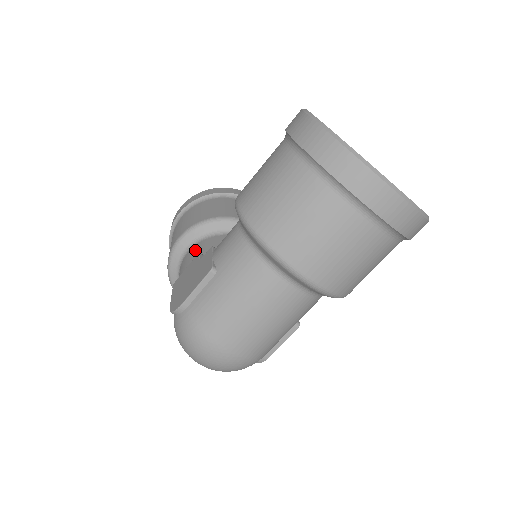
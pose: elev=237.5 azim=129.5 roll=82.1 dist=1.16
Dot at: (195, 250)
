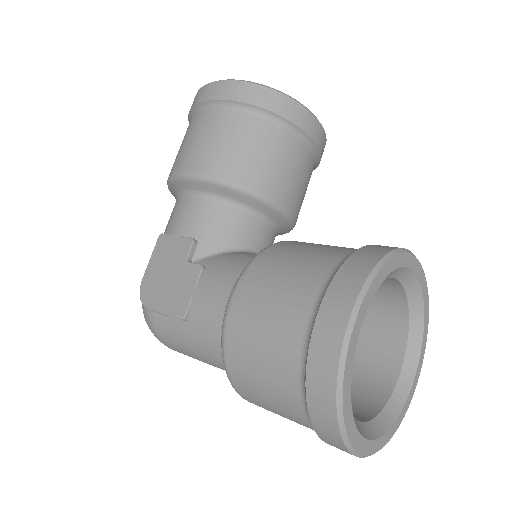
Dot at: (195, 214)
